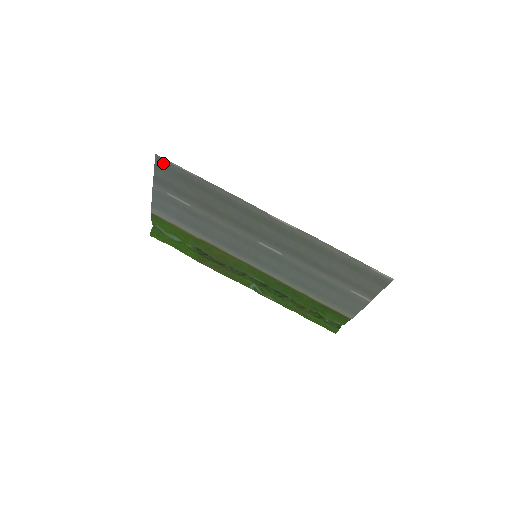
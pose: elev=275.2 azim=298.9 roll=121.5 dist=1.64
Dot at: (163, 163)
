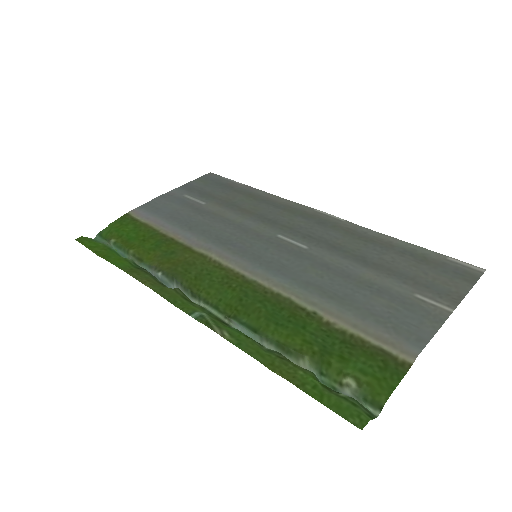
Dot at: (211, 177)
